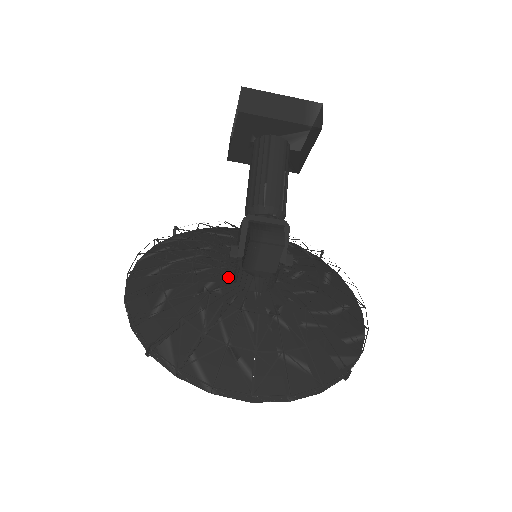
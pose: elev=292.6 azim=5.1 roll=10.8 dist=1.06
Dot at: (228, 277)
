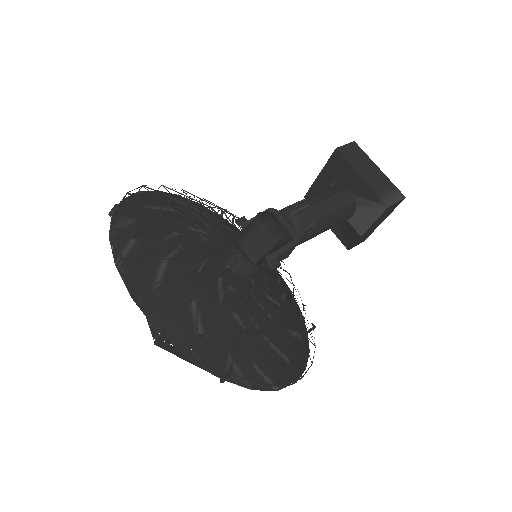
Dot at: (220, 243)
